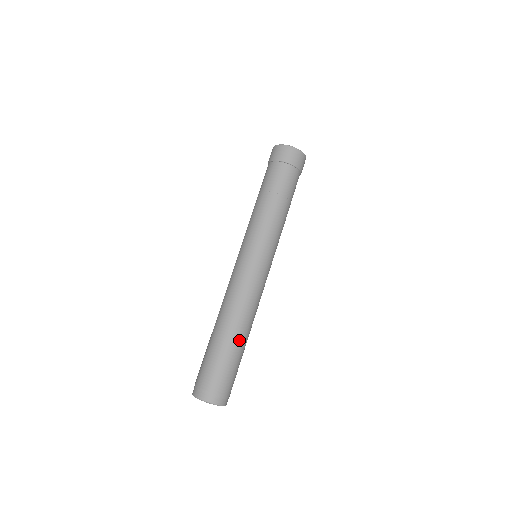
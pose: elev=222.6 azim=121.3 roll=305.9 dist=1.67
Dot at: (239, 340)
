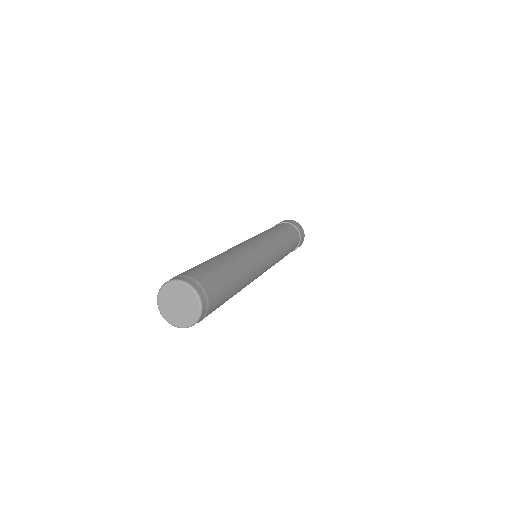
Dot at: (236, 272)
